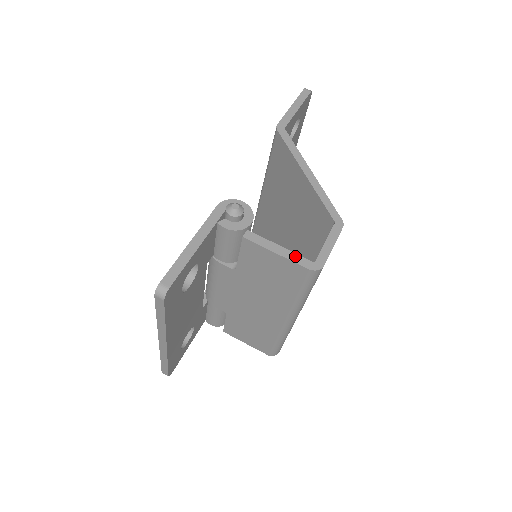
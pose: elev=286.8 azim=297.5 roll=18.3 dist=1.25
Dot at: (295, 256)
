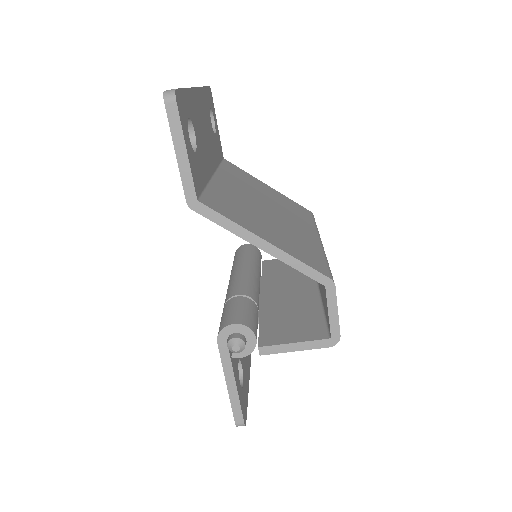
Dot at: (312, 344)
